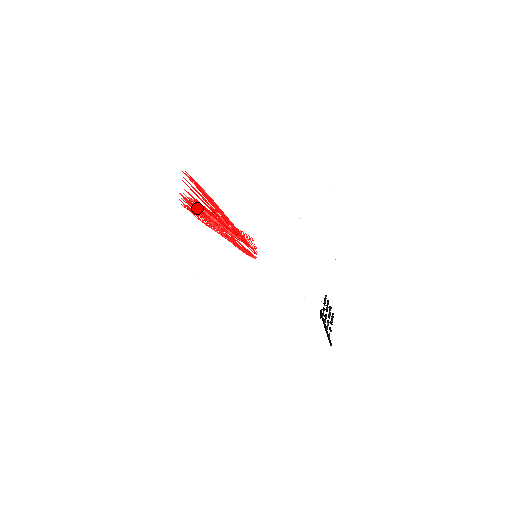
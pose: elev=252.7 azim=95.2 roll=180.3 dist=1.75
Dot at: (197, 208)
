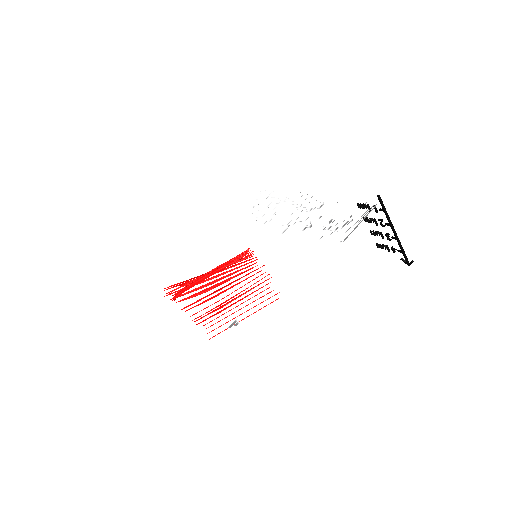
Dot at: (187, 288)
